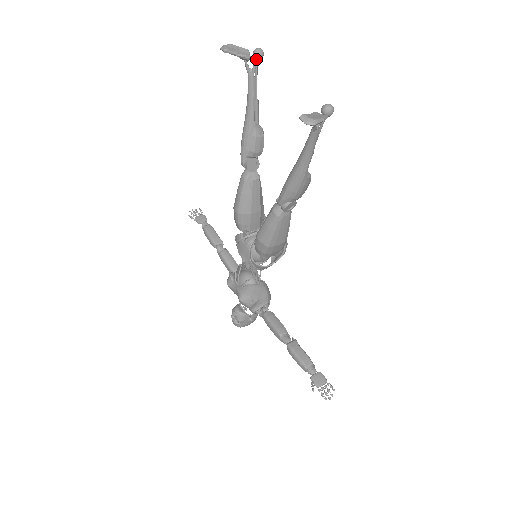
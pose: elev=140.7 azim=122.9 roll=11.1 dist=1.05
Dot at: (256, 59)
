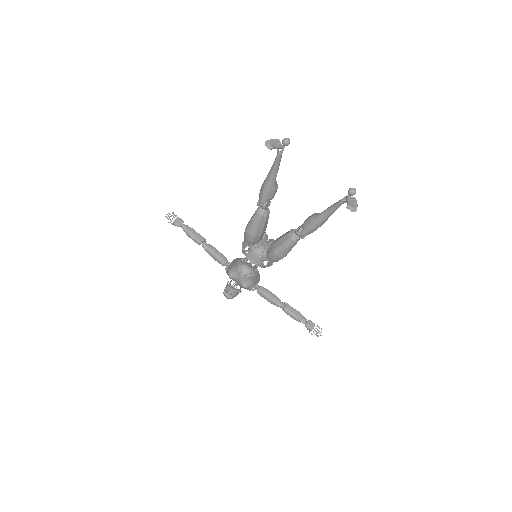
Dot at: occluded
